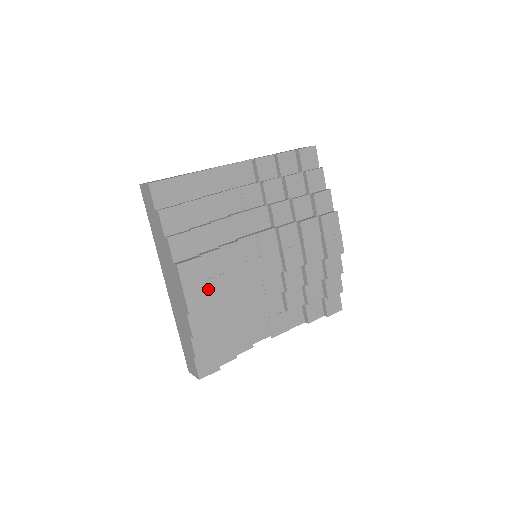
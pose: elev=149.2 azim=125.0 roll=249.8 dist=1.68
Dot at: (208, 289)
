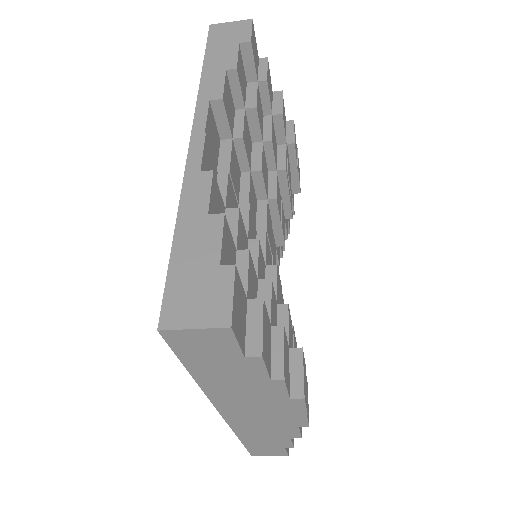
Dot at: occluded
